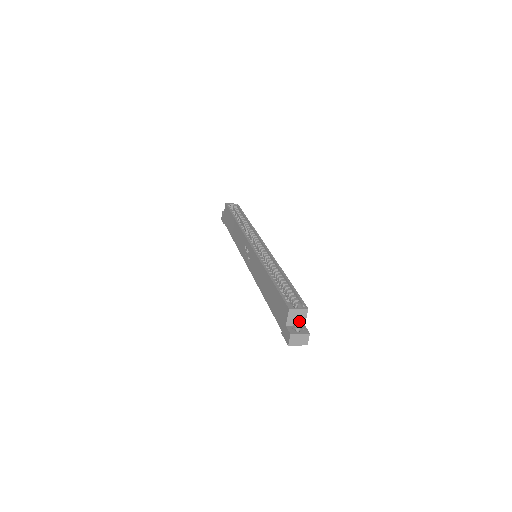
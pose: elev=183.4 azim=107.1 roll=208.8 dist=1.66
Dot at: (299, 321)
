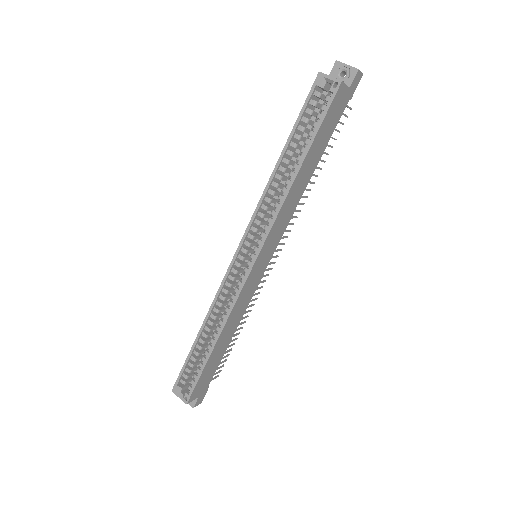
Dot at: occluded
